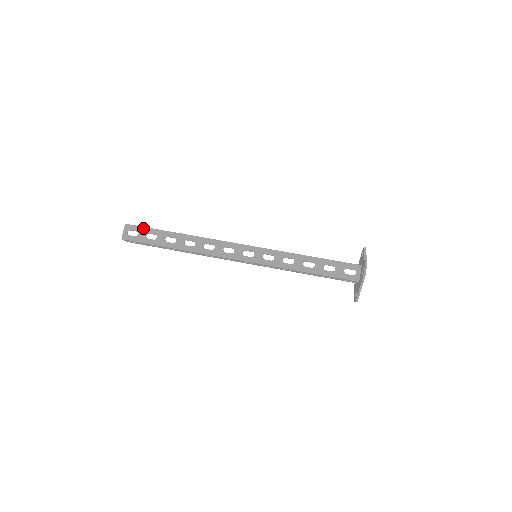
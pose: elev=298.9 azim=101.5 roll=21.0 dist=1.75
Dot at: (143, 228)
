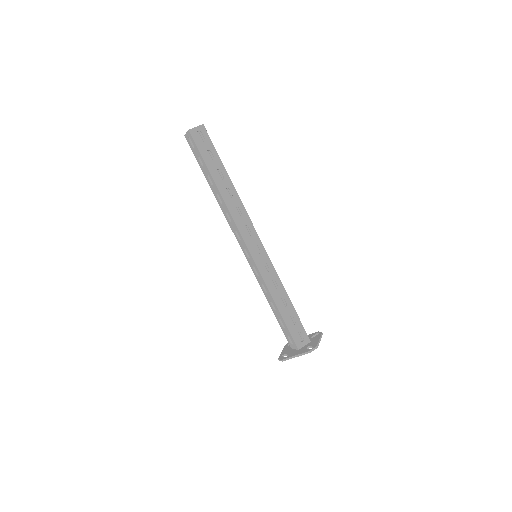
Dot at: (197, 149)
